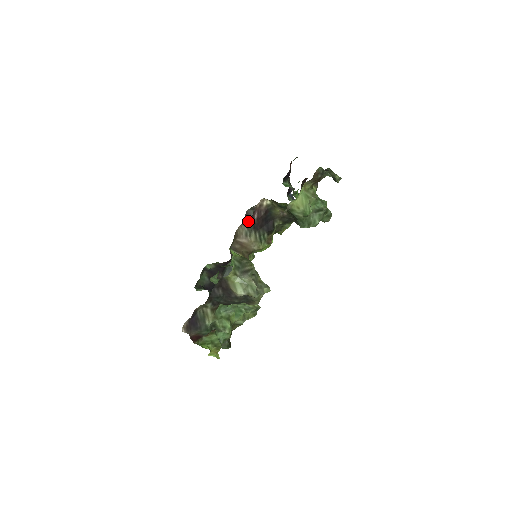
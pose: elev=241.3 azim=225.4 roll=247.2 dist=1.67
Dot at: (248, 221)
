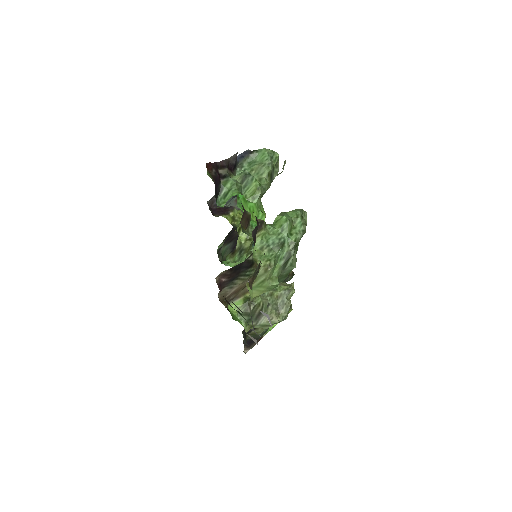
Dot at: (221, 286)
